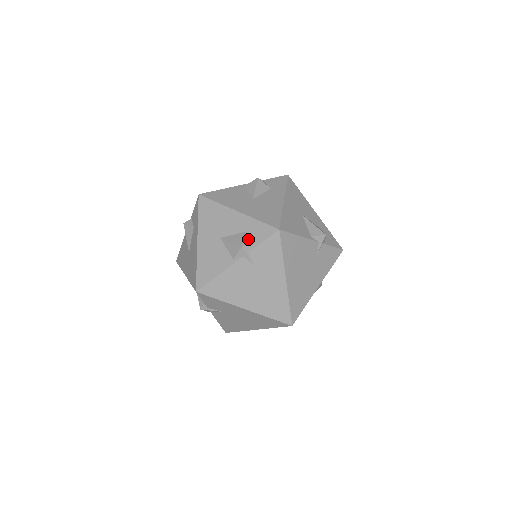
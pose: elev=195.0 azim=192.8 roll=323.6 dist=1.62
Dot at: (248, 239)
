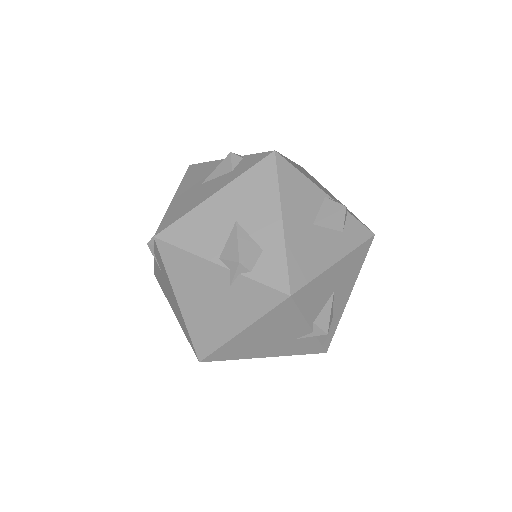
Dot at: occluded
